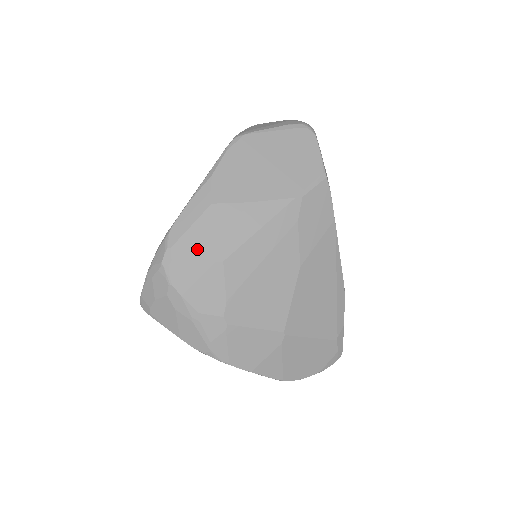
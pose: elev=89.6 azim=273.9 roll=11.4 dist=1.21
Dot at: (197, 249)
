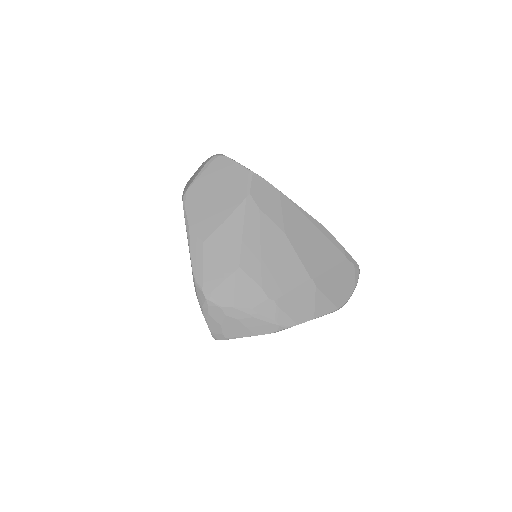
Dot at: (218, 274)
